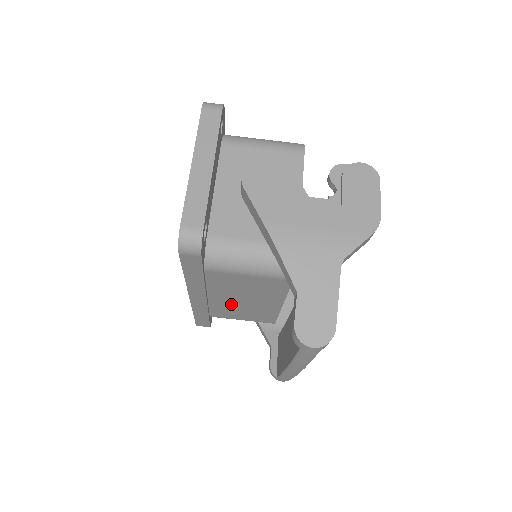
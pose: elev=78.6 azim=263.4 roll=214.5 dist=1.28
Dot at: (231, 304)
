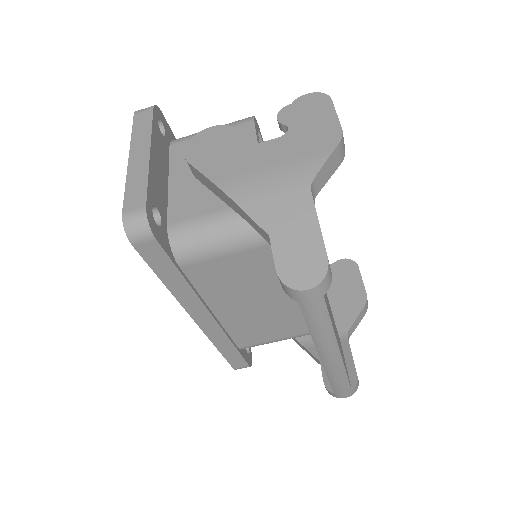
Dot at: (245, 316)
